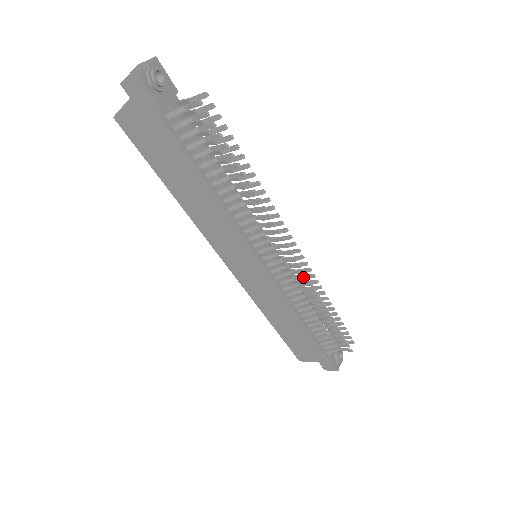
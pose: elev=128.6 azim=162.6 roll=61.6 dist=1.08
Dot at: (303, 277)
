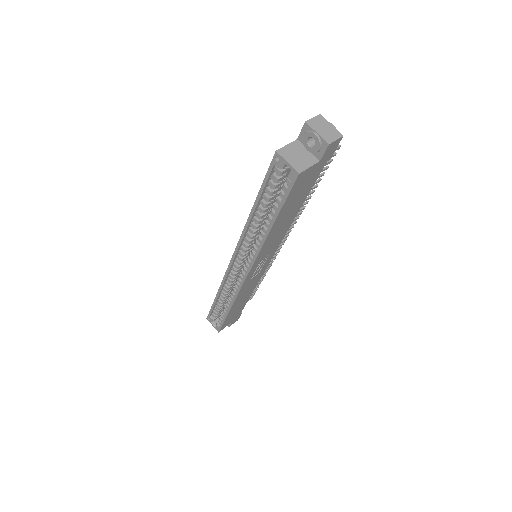
Dot at: (275, 255)
